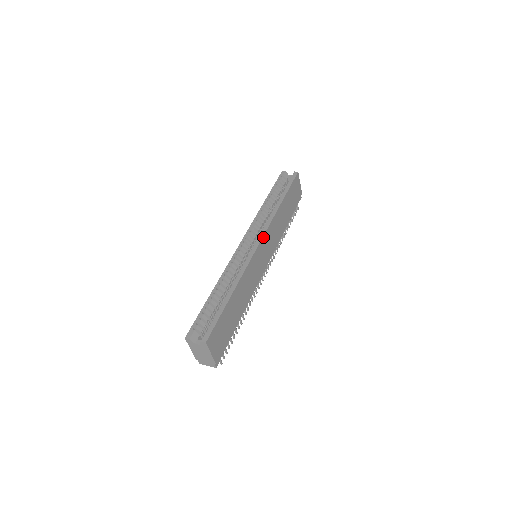
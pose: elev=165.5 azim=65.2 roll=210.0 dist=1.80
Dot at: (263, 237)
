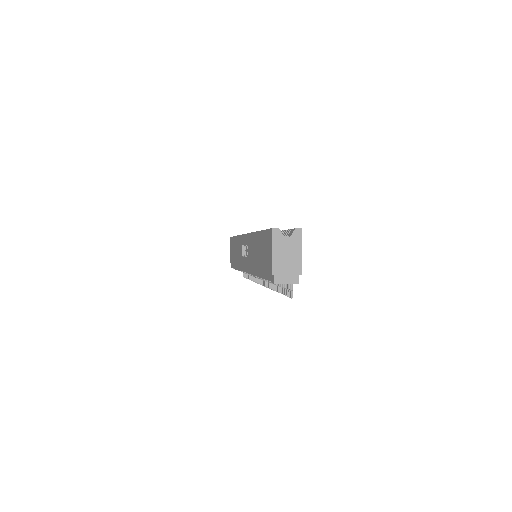
Dot at: occluded
